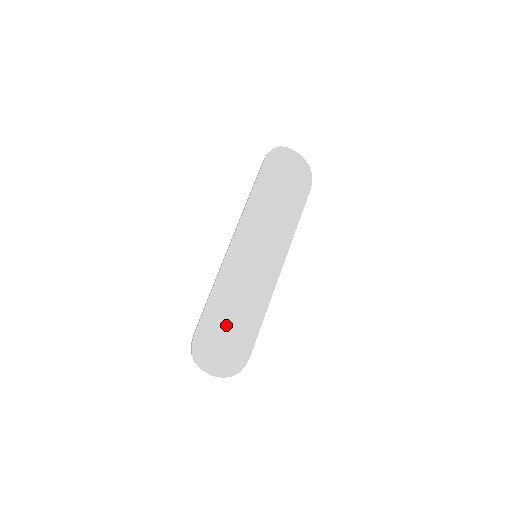
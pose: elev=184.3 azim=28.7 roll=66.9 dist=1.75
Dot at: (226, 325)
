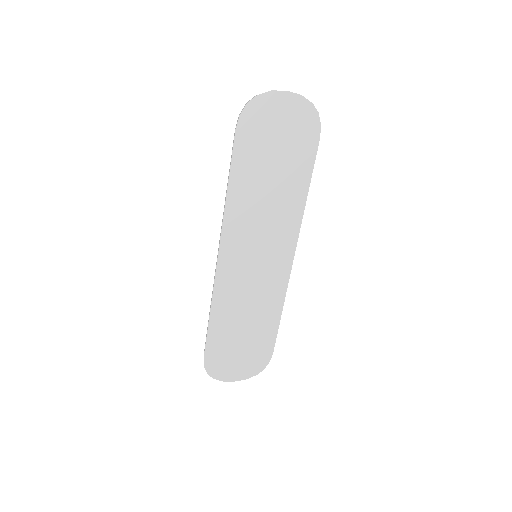
Dot at: (237, 337)
